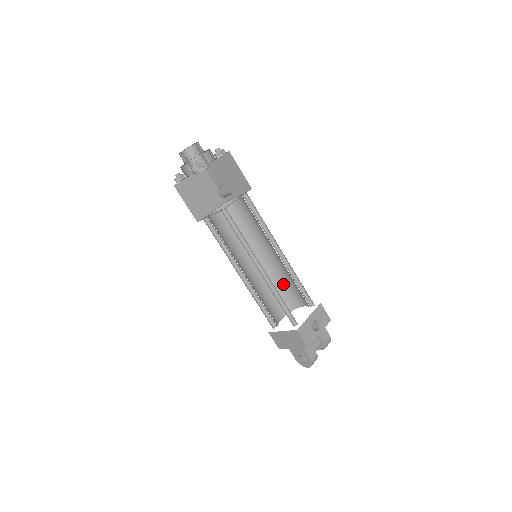
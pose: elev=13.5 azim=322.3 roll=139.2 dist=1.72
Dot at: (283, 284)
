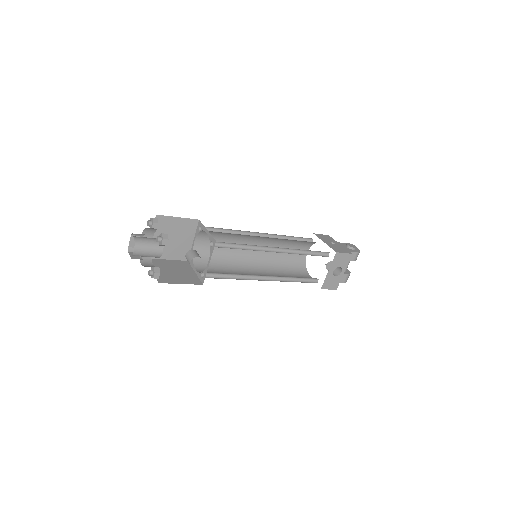
Dot at: (295, 240)
